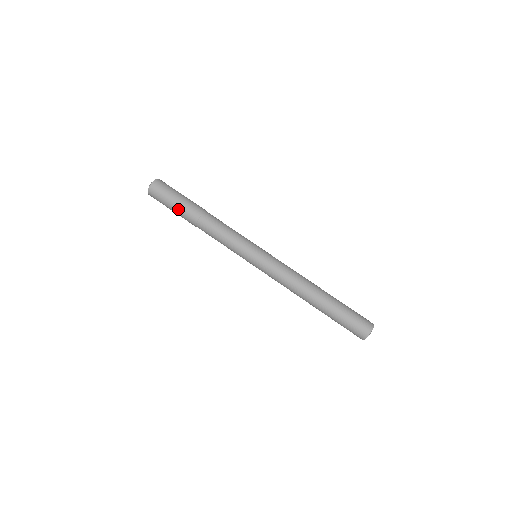
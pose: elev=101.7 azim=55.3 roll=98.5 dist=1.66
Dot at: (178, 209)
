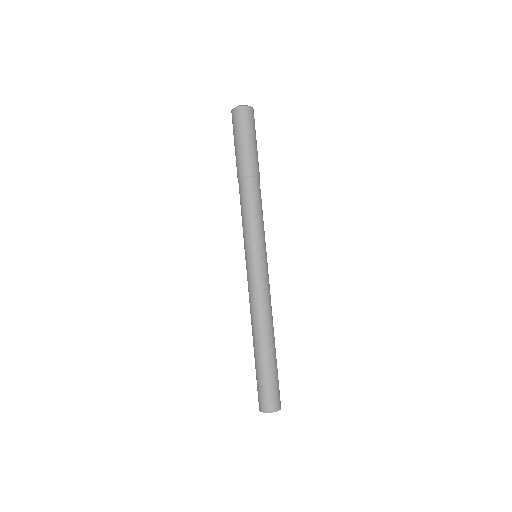
Dot at: (242, 150)
